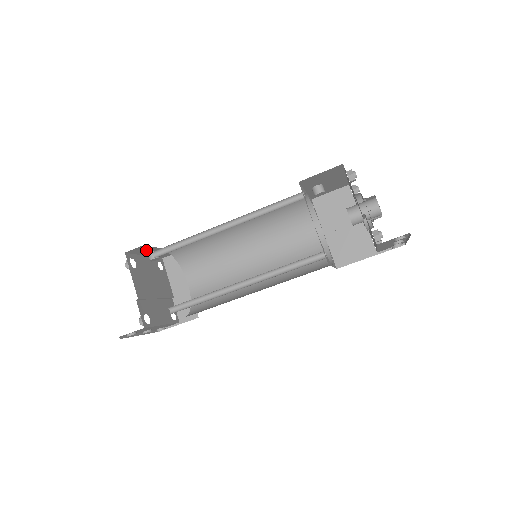
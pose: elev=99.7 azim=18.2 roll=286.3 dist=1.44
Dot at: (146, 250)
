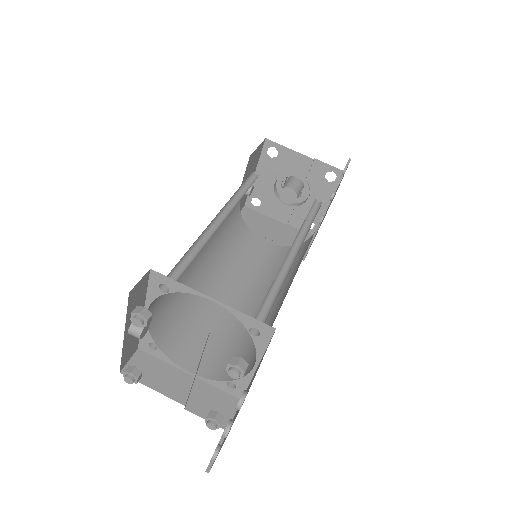
Dot at: (136, 304)
